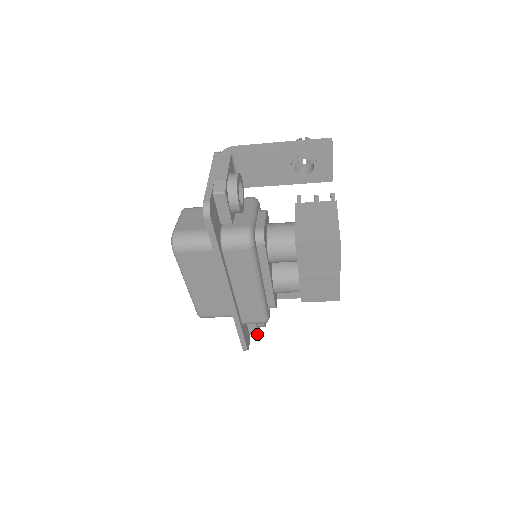
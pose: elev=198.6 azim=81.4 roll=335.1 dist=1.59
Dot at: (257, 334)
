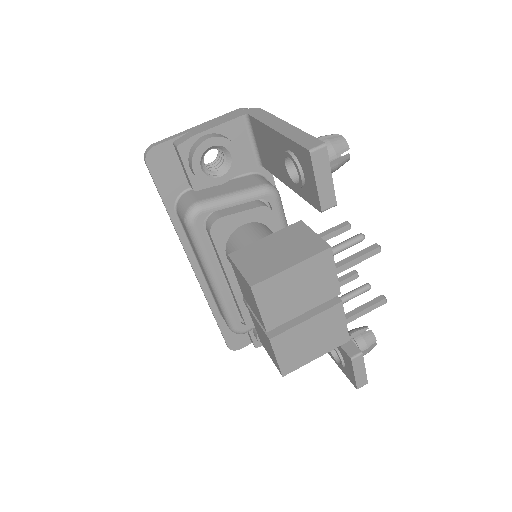
Dot at: (254, 345)
